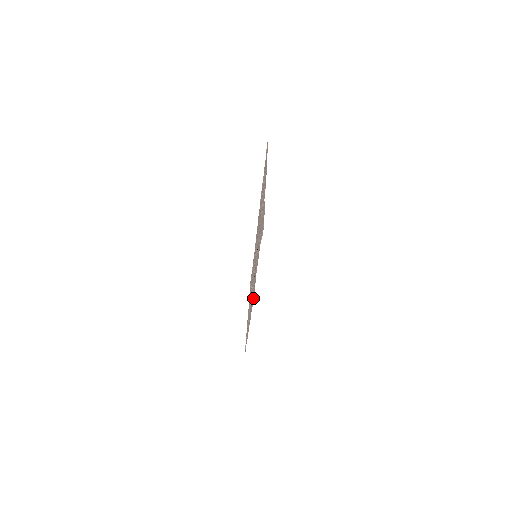
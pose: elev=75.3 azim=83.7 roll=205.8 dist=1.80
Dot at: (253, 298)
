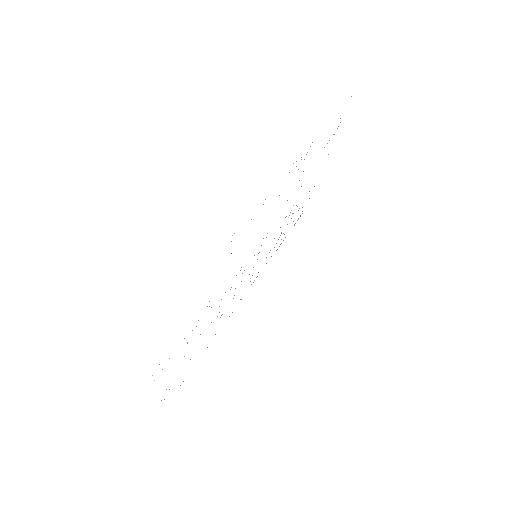
Dot at: occluded
